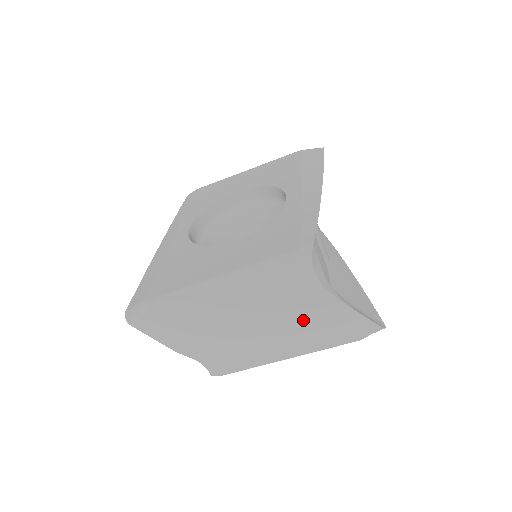
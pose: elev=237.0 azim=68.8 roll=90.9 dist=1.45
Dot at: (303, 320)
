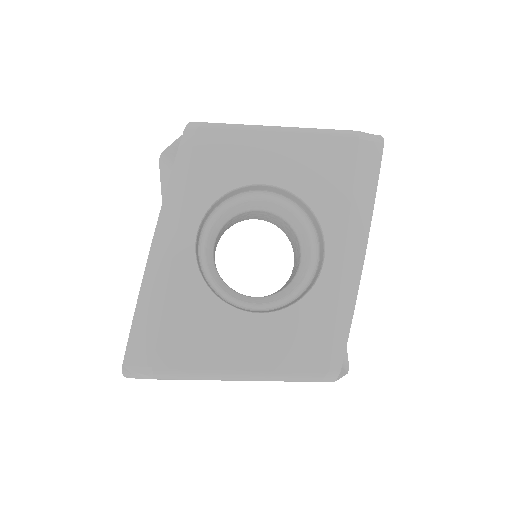
Dot at: occluded
